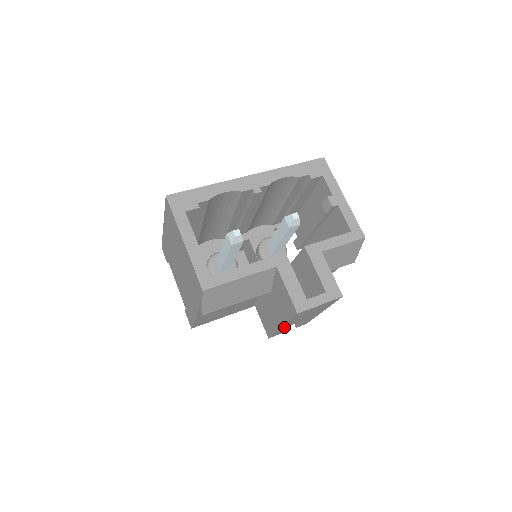
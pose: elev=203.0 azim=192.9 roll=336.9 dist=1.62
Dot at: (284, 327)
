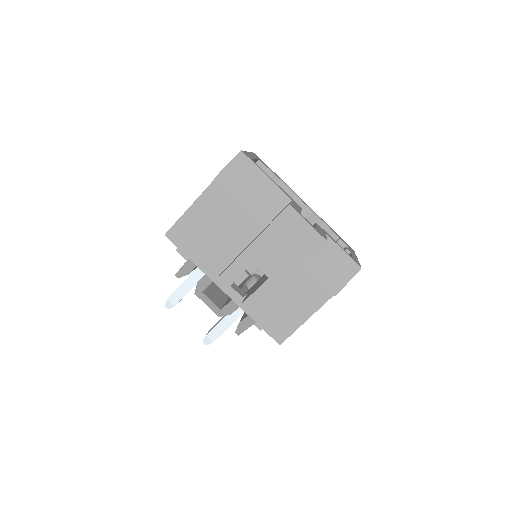
Dot at: (249, 255)
